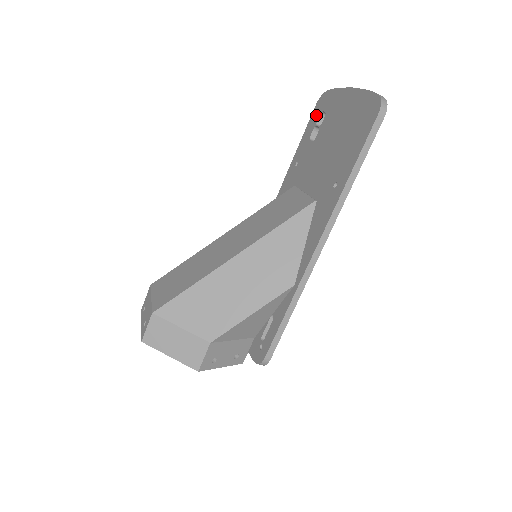
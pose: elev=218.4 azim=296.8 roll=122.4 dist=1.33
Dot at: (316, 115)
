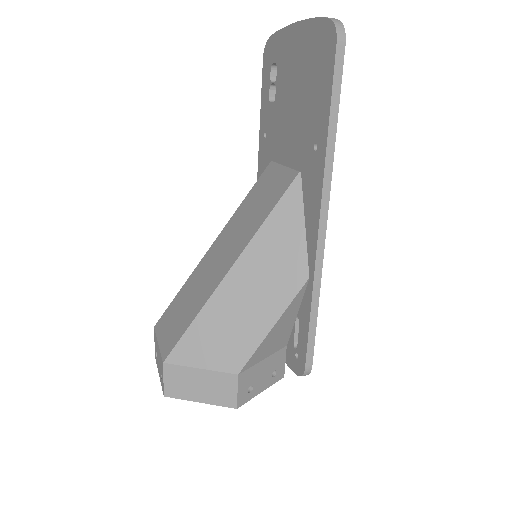
Dot at: (267, 71)
